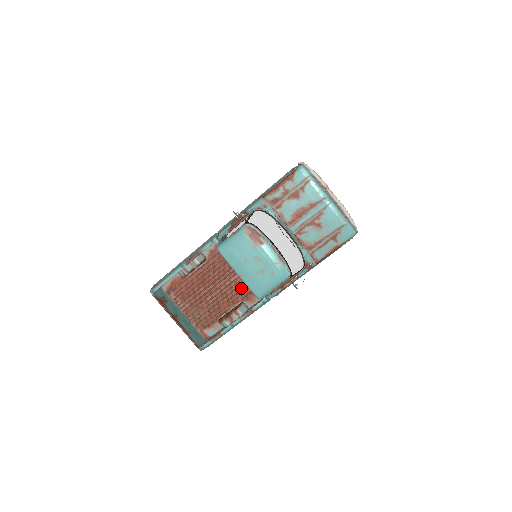
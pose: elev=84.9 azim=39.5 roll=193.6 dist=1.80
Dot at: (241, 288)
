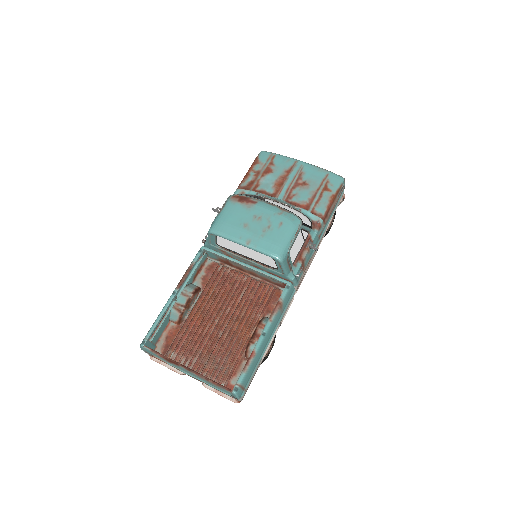
Dot at: (255, 303)
